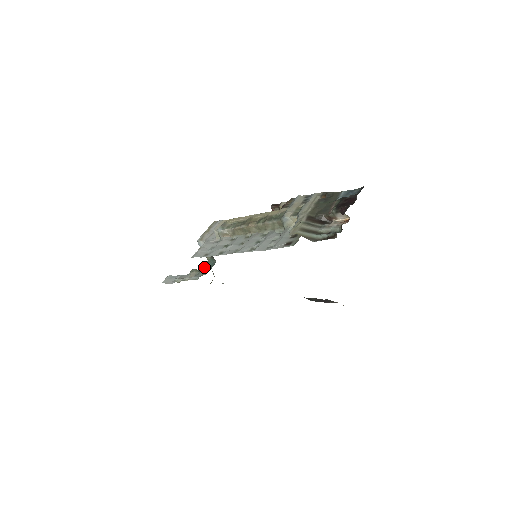
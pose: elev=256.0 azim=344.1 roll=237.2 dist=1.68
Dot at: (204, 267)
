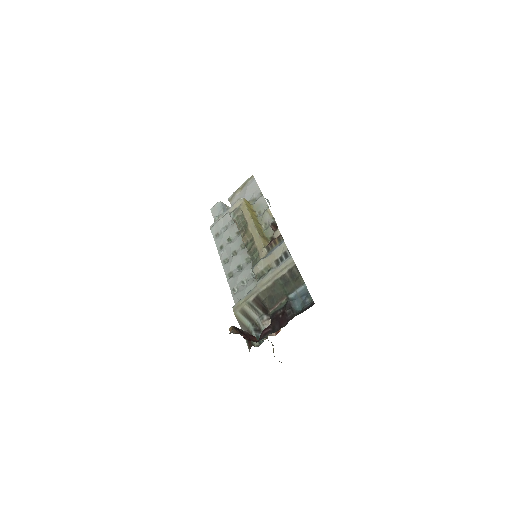
Dot at: occluded
